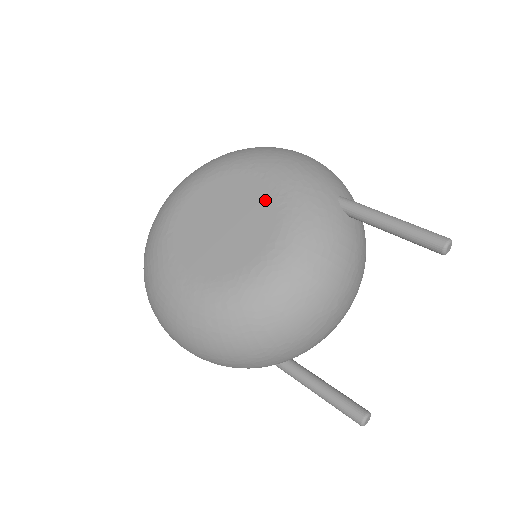
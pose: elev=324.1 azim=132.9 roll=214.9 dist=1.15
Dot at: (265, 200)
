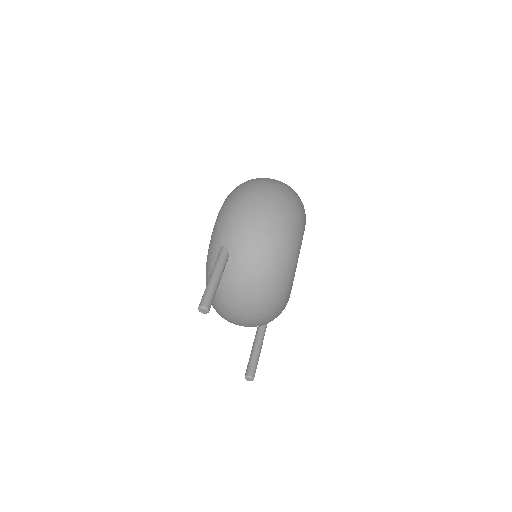
Dot at: occluded
